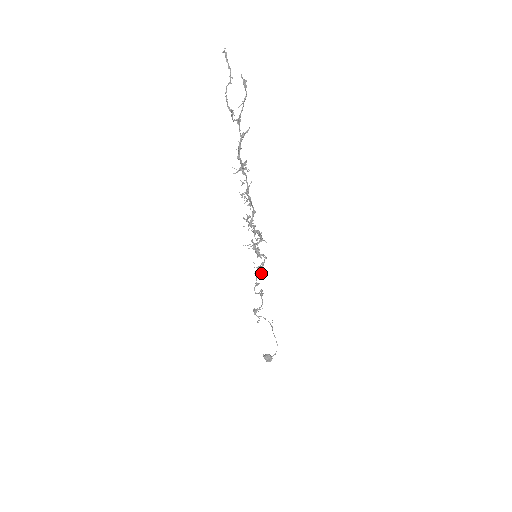
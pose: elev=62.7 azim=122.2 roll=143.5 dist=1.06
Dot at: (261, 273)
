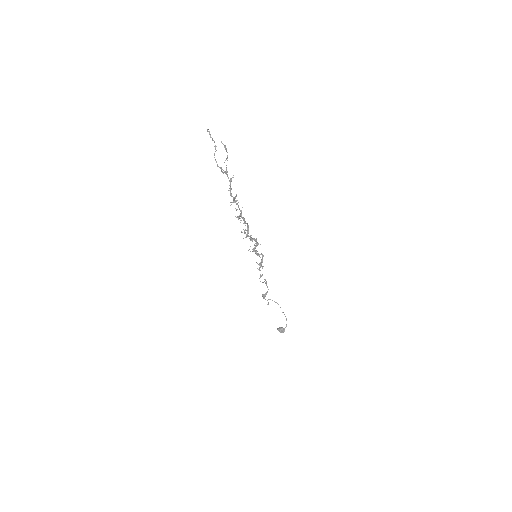
Dot at: (262, 267)
